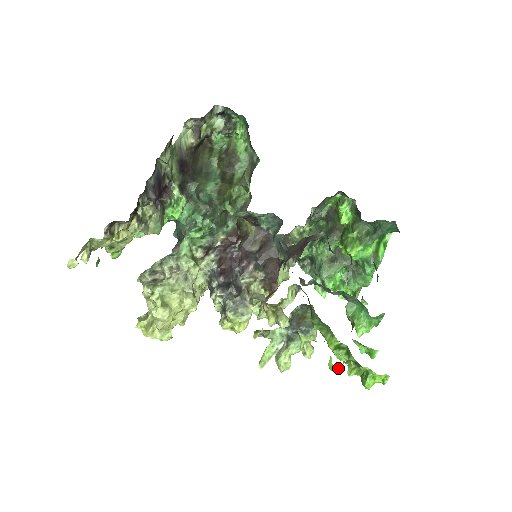
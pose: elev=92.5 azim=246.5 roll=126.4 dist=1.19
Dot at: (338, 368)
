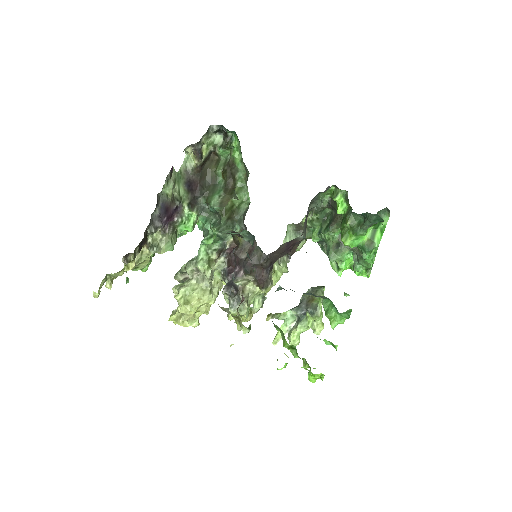
Dot at: (280, 369)
